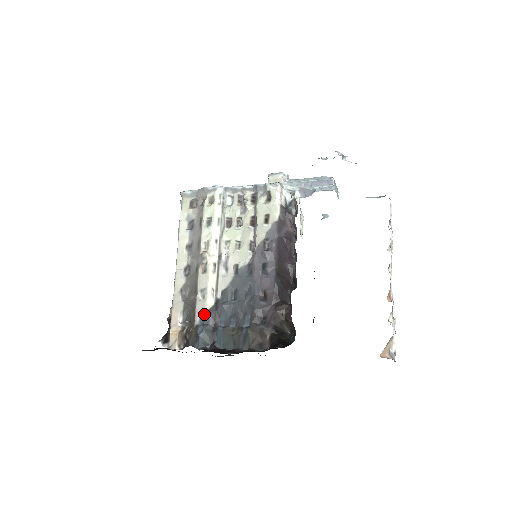
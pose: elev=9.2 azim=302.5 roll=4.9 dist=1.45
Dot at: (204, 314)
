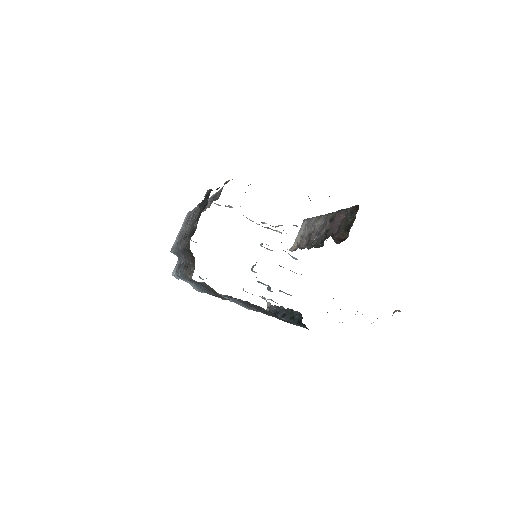
Dot at: occluded
